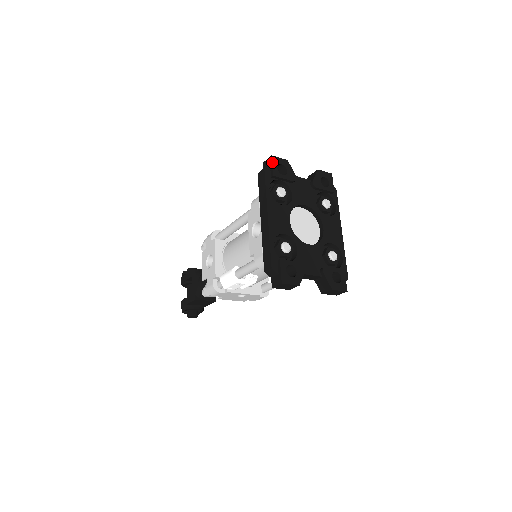
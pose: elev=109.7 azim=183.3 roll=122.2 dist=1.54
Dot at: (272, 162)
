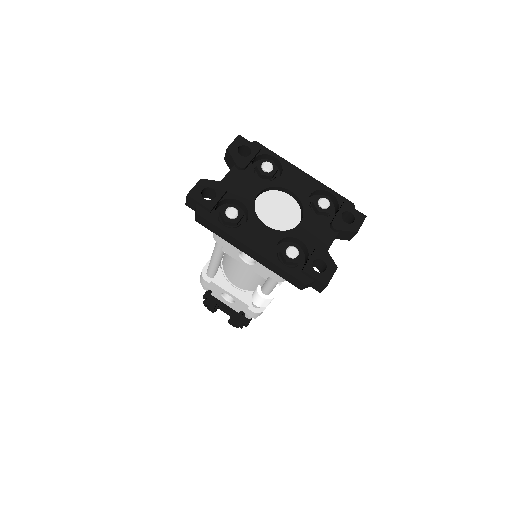
Dot at: (195, 200)
